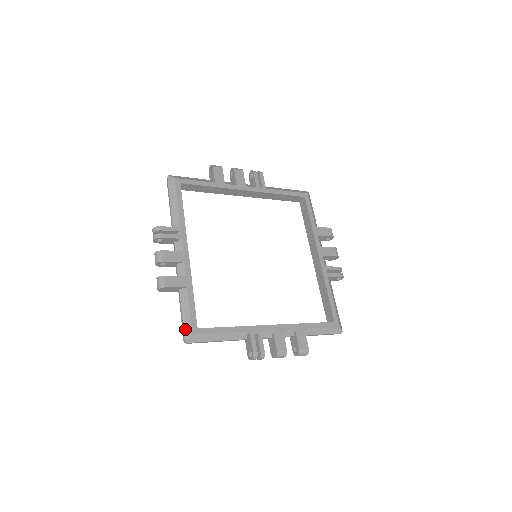
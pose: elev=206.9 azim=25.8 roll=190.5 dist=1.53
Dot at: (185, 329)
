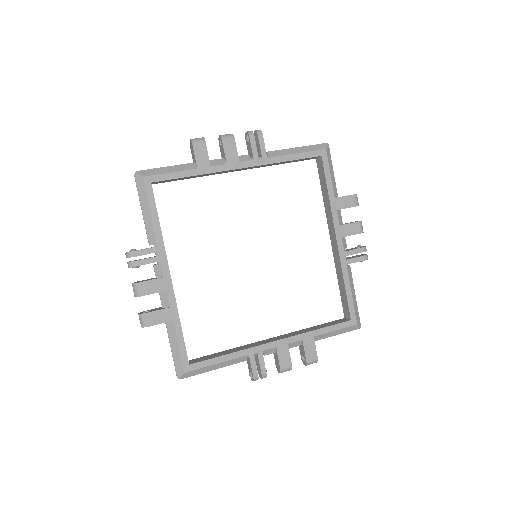
Dot at: (176, 366)
